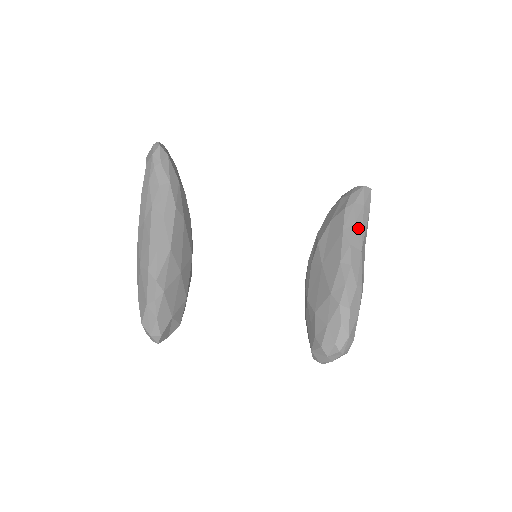
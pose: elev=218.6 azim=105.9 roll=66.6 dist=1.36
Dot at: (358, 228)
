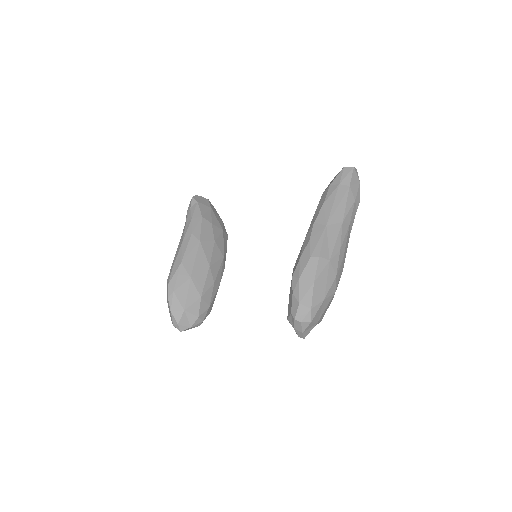
Dot at: (327, 206)
